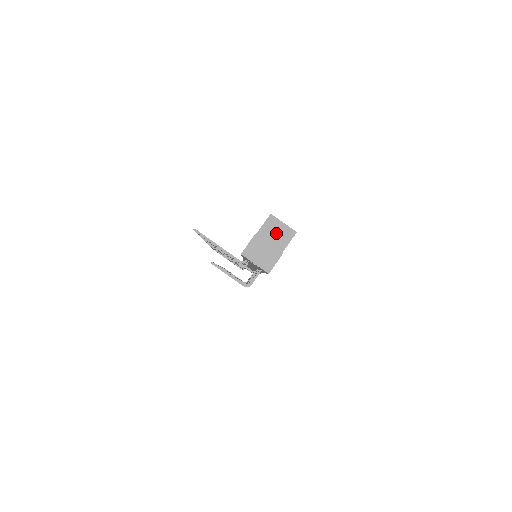
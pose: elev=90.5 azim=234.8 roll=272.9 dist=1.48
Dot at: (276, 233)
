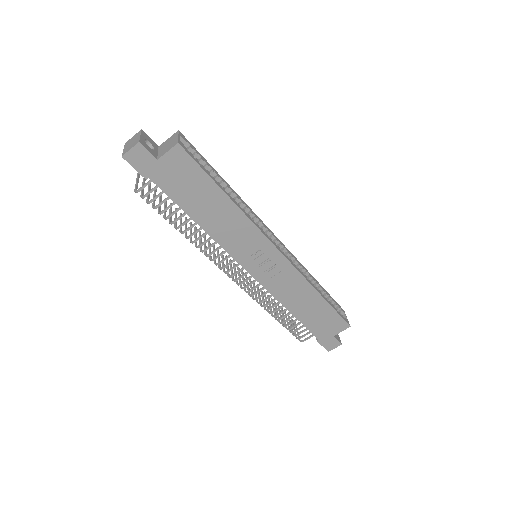
Dot at: (169, 144)
